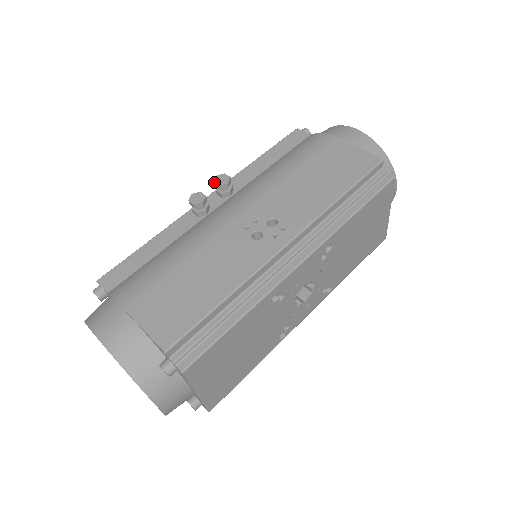
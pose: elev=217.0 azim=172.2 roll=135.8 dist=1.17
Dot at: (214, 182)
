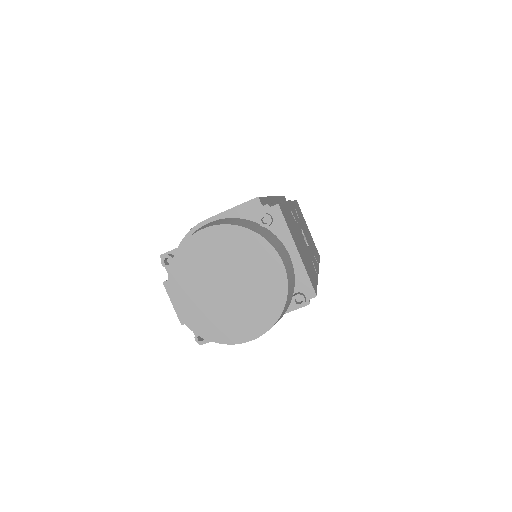
Dot at: occluded
